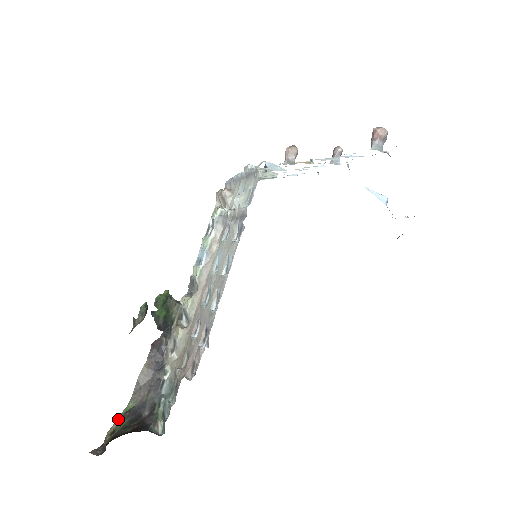
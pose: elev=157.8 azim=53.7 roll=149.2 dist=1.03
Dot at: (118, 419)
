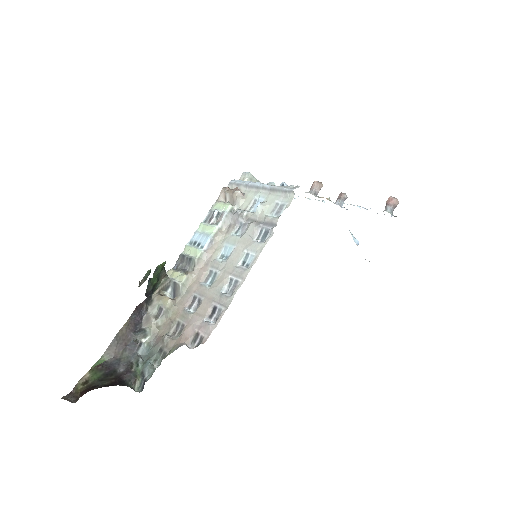
Dot at: (90, 371)
